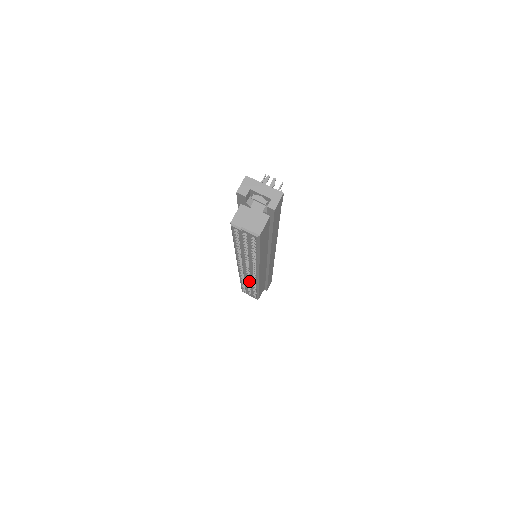
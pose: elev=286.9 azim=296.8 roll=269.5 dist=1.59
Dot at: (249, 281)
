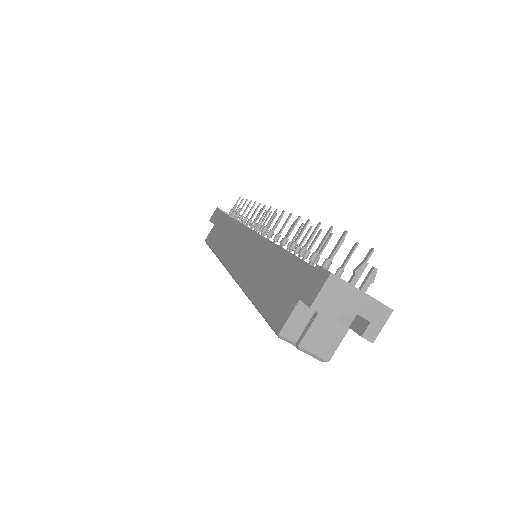
Dot at: occluded
